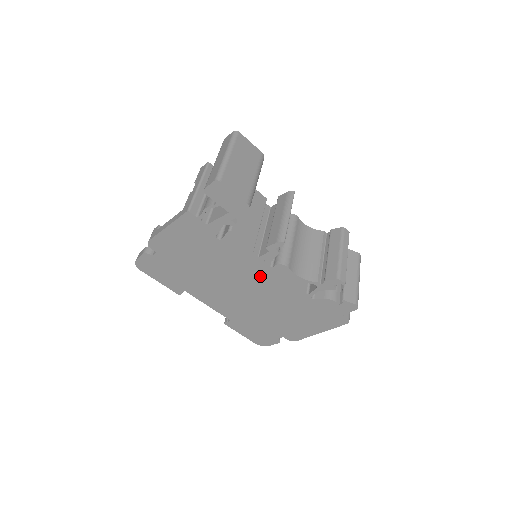
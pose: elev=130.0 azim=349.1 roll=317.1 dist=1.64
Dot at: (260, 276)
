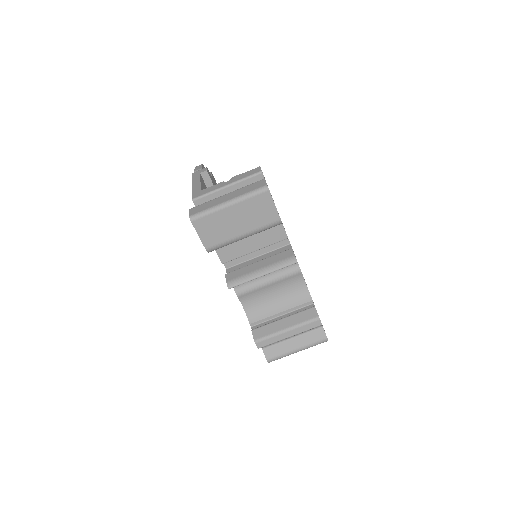
Dot at: occluded
